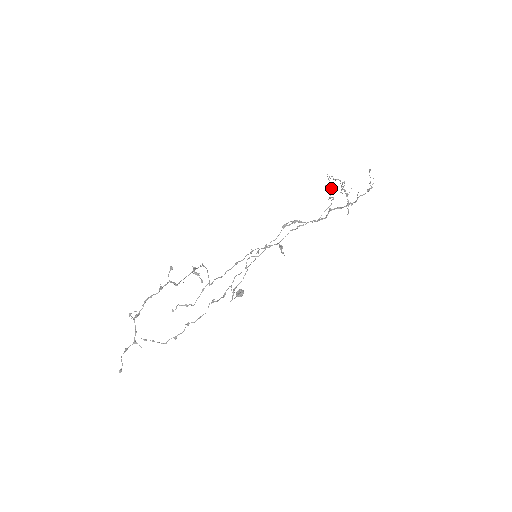
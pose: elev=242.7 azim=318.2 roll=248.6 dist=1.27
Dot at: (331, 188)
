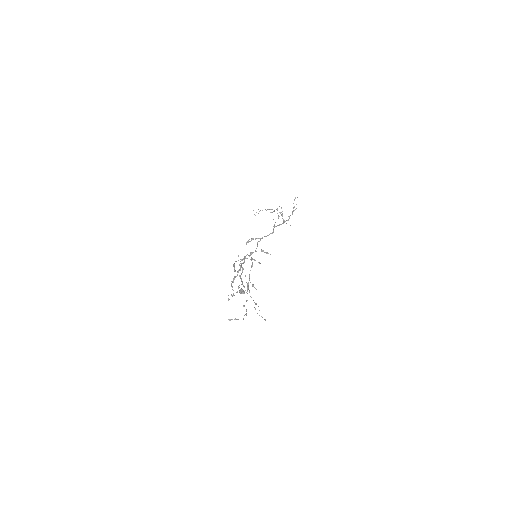
Dot at: occluded
